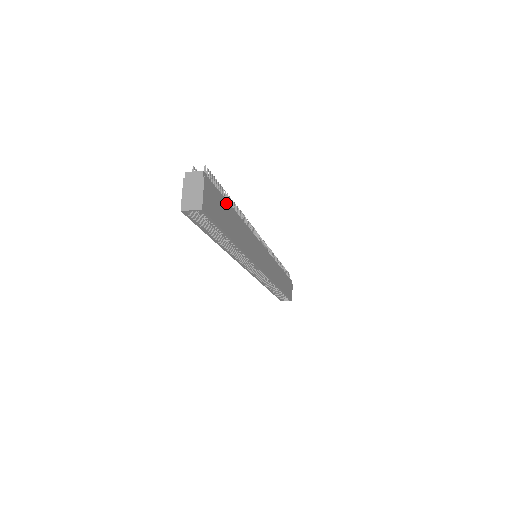
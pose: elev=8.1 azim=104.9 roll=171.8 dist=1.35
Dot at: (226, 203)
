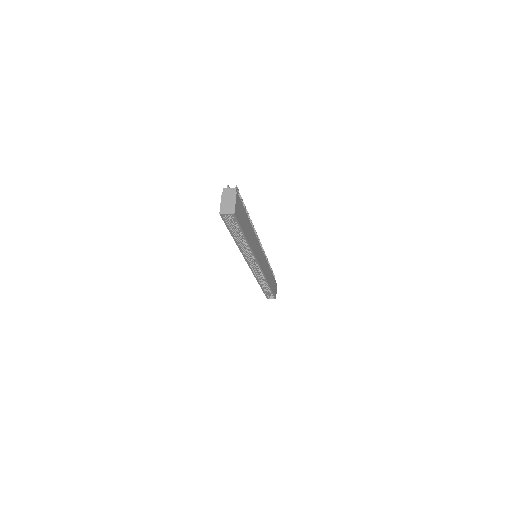
Dot at: (245, 212)
